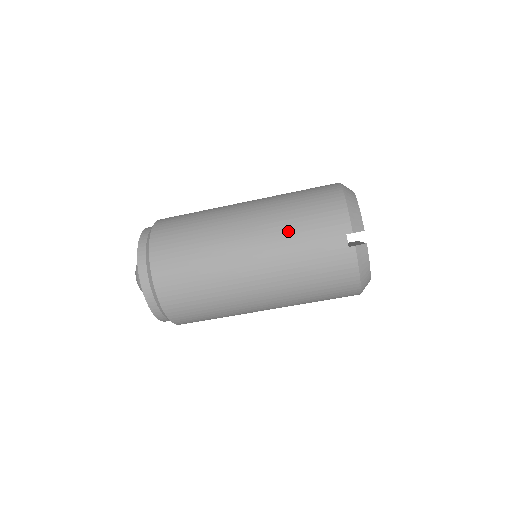
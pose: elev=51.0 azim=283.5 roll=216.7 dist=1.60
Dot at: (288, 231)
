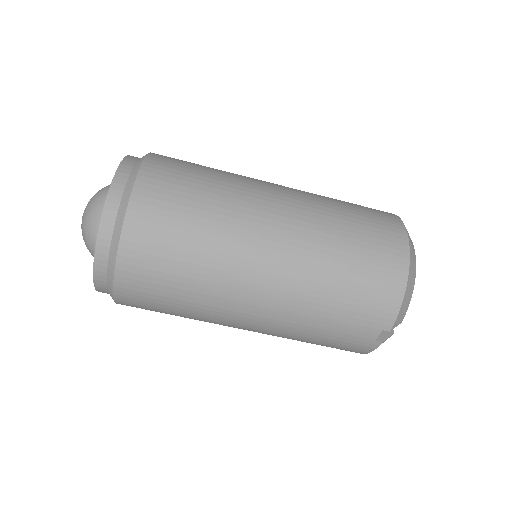
Dot at: (320, 300)
